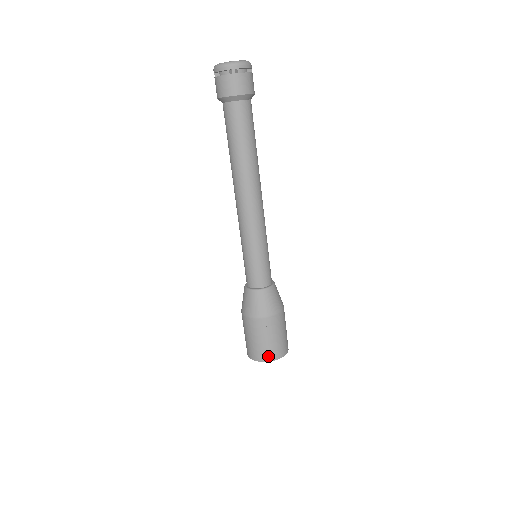
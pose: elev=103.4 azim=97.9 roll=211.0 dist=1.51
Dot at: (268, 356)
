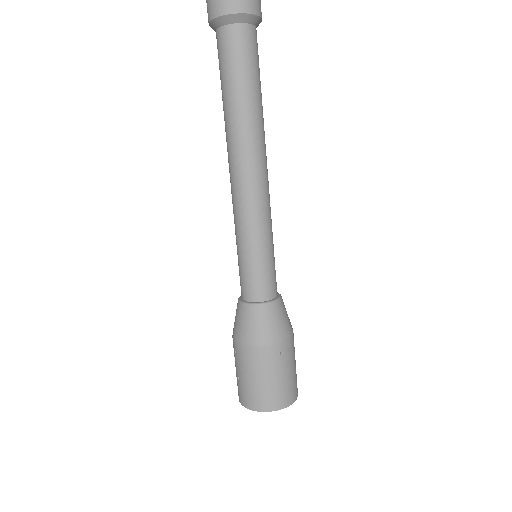
Dot at: (280, 401)
